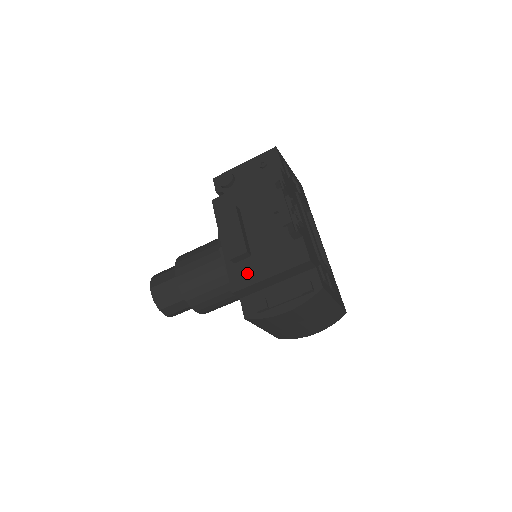
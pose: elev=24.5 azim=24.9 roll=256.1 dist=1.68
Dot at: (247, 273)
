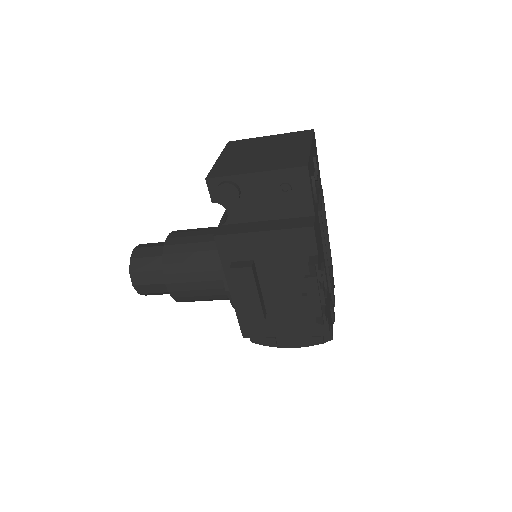
Dot at: (261, 327)
